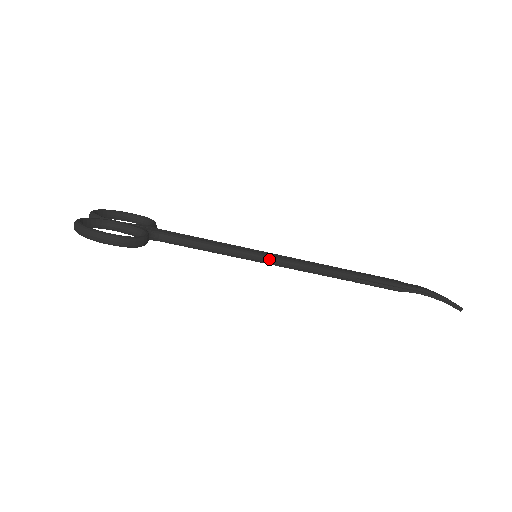
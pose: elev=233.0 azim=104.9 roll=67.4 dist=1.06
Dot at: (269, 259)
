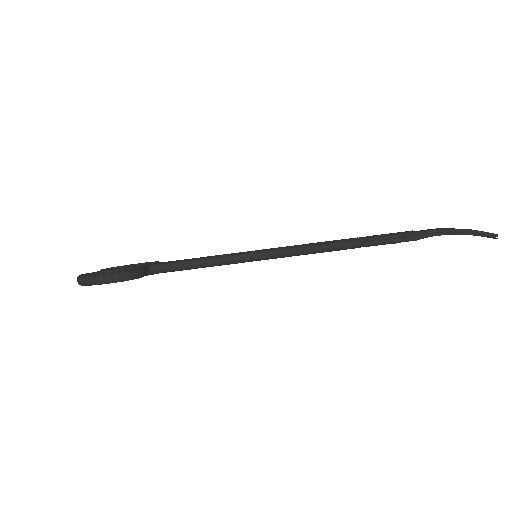
Dot at: (268, 253)
